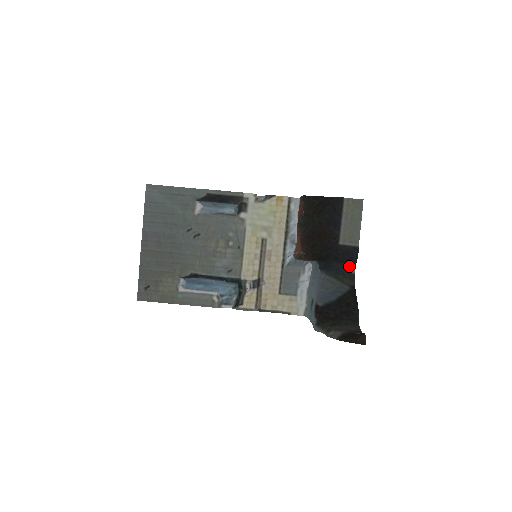
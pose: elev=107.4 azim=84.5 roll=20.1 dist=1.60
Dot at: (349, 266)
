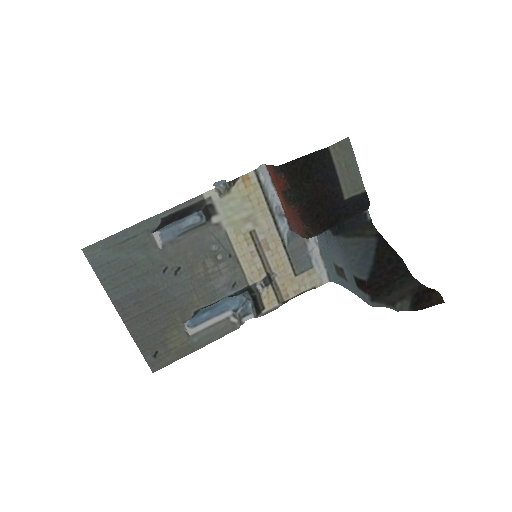
Dot at: (362, 215)
